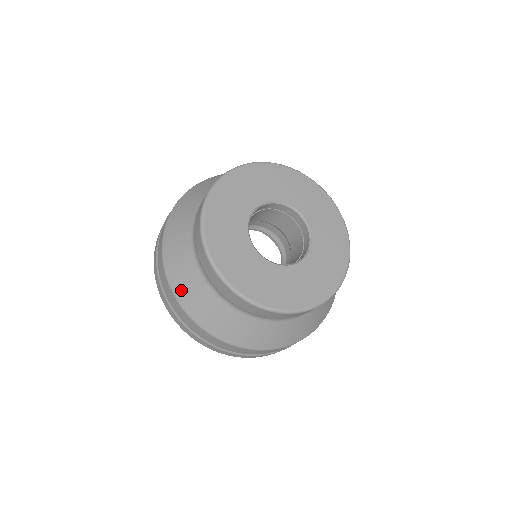
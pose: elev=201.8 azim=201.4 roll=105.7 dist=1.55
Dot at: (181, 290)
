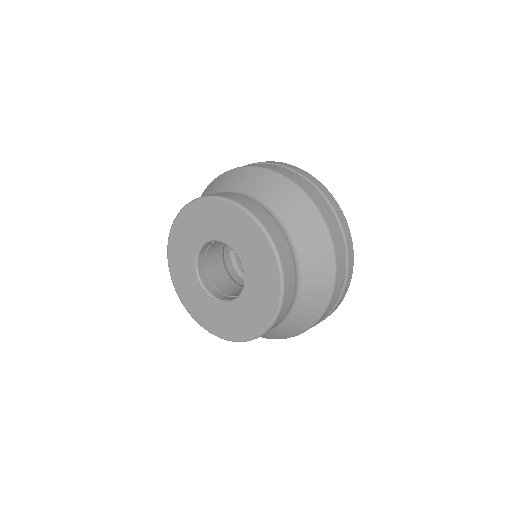
Dot at: occluded
